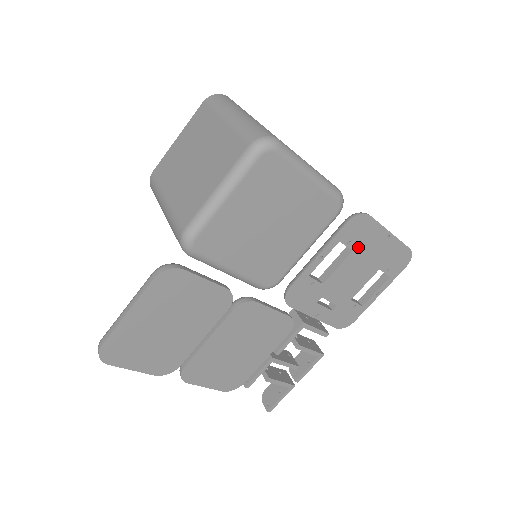
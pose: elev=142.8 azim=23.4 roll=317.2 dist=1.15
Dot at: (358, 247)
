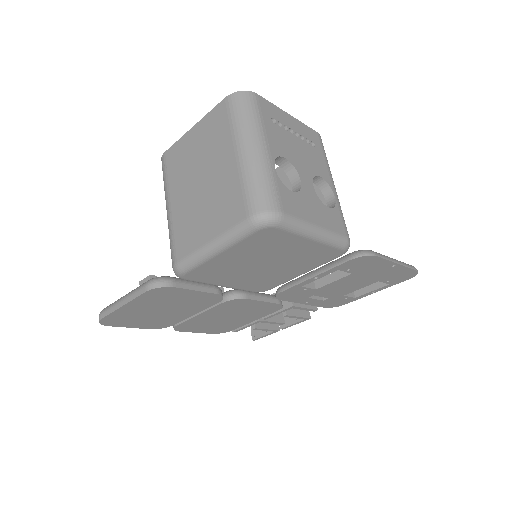
Dot at: (358, 271)
